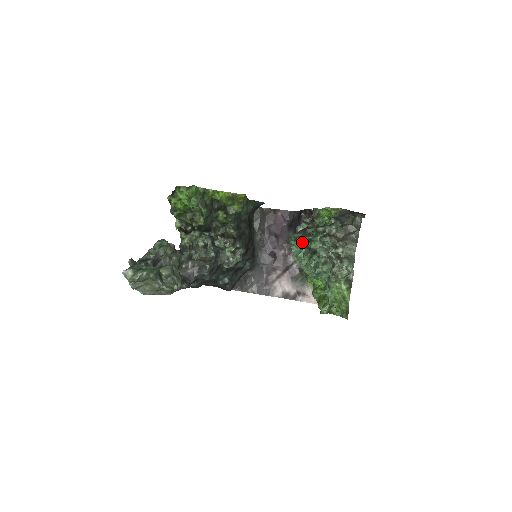
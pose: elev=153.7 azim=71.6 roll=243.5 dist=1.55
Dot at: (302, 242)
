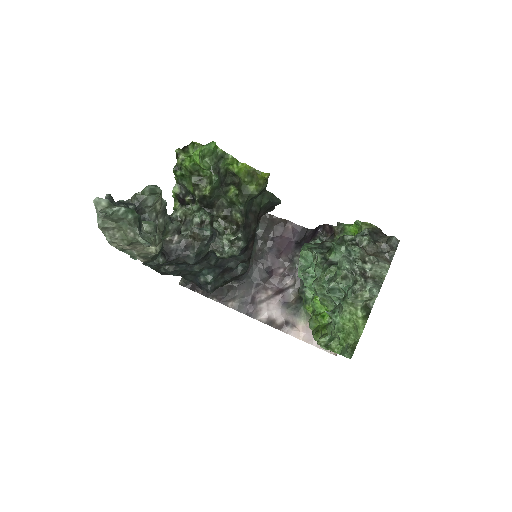
Dot at: occluded
